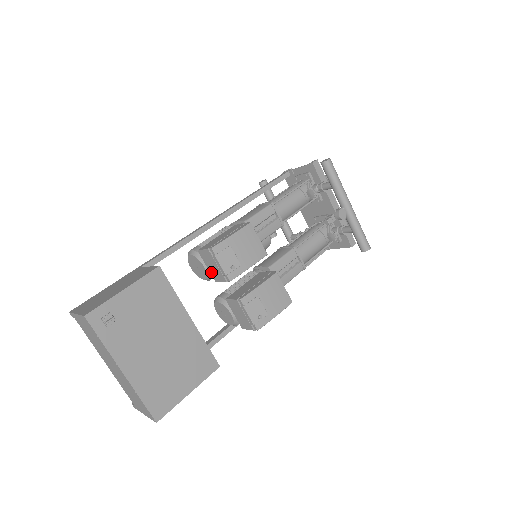
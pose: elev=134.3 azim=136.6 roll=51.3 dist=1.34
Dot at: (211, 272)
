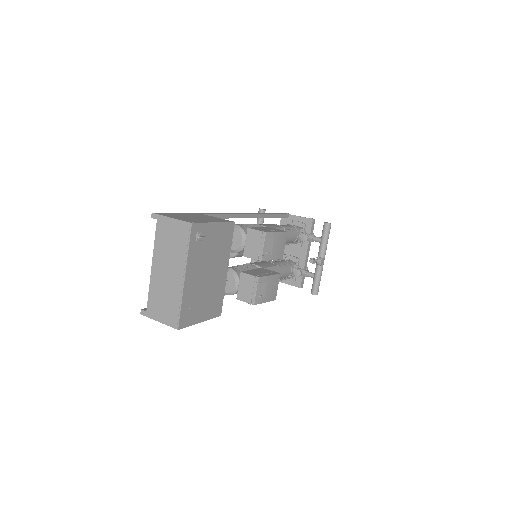
Dot at: (246, 248)
